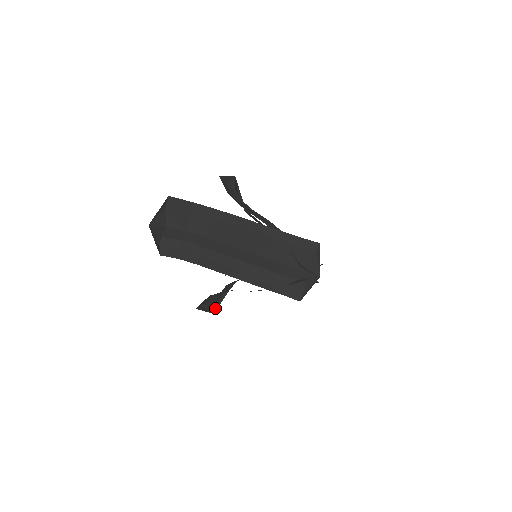
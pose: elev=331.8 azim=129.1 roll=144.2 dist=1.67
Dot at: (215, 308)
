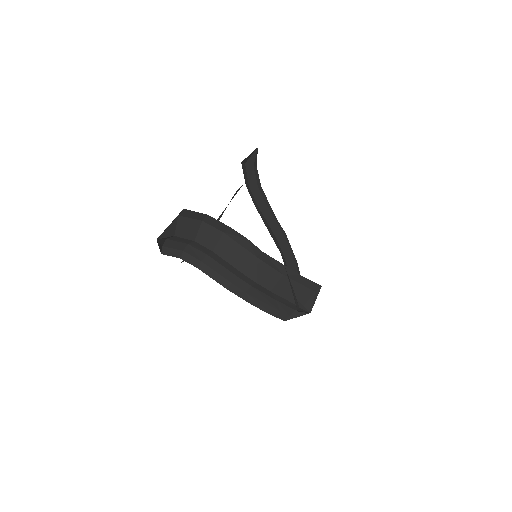
Dot at: occluded
